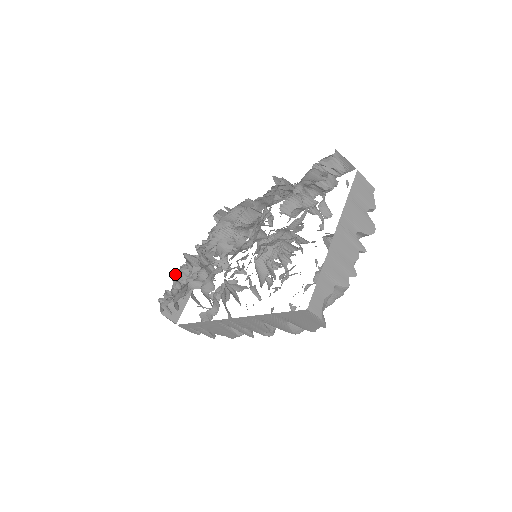
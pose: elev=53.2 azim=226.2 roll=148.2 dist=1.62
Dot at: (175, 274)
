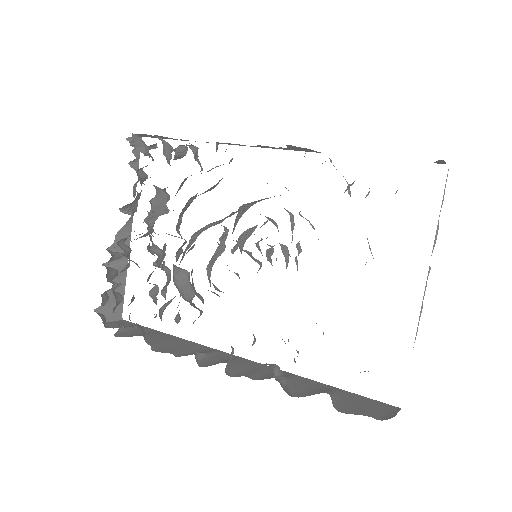
Dot at: occluded
